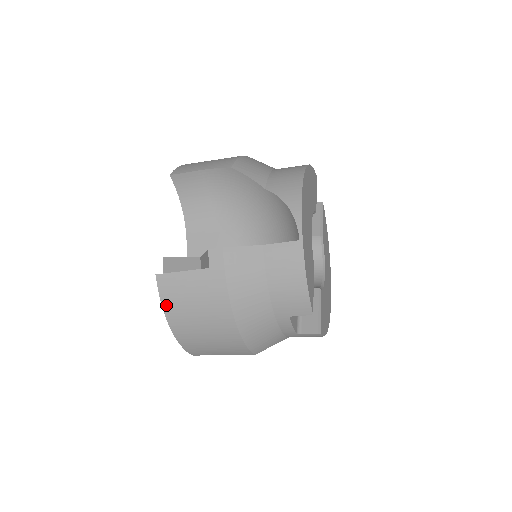
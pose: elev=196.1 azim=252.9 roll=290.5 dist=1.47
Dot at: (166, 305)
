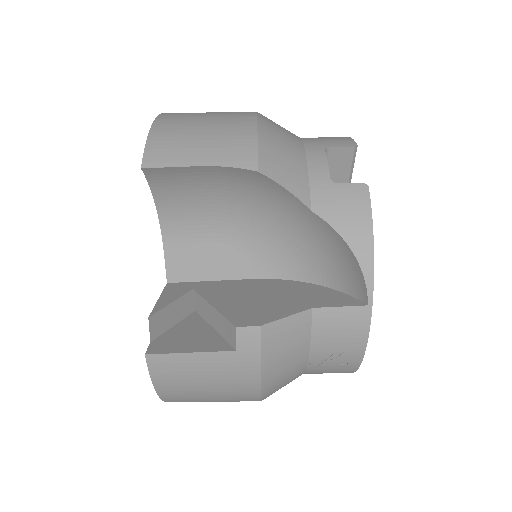
Dot at: occluded
